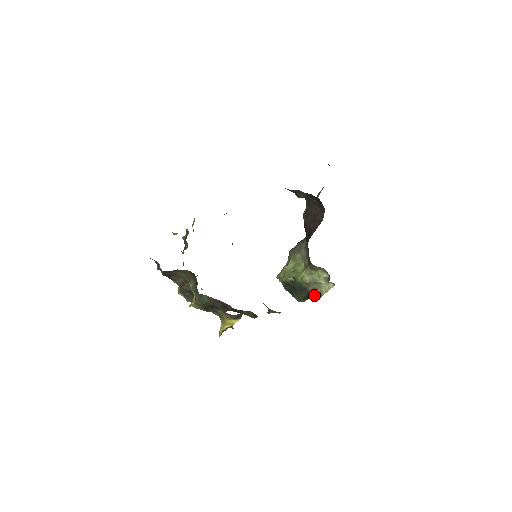
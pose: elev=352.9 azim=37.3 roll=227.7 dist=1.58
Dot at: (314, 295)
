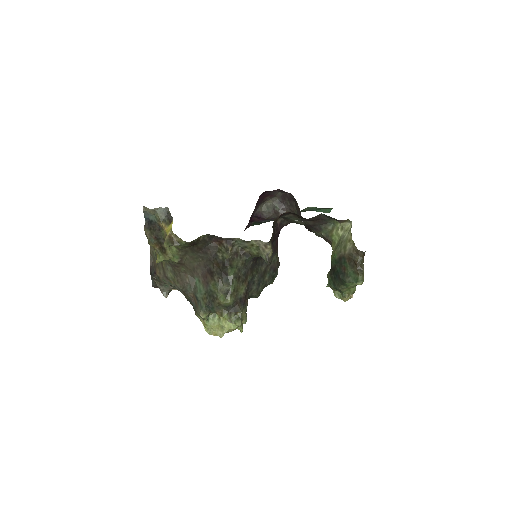
Dot at: (351, 253)
